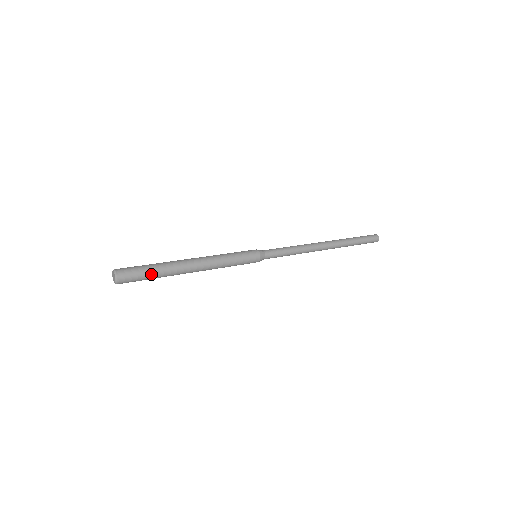
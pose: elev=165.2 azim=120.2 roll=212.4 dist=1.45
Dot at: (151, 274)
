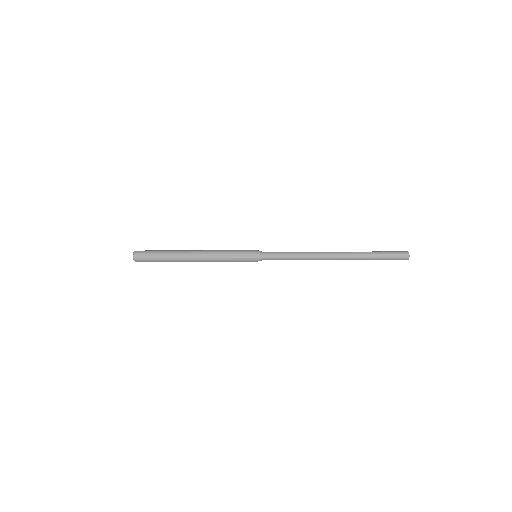
Dot at: (159, 259)
